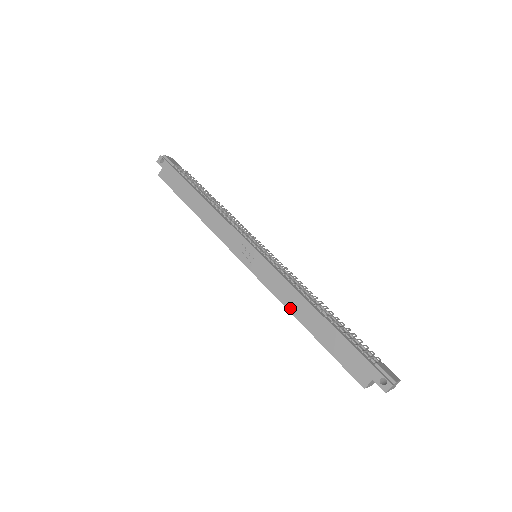
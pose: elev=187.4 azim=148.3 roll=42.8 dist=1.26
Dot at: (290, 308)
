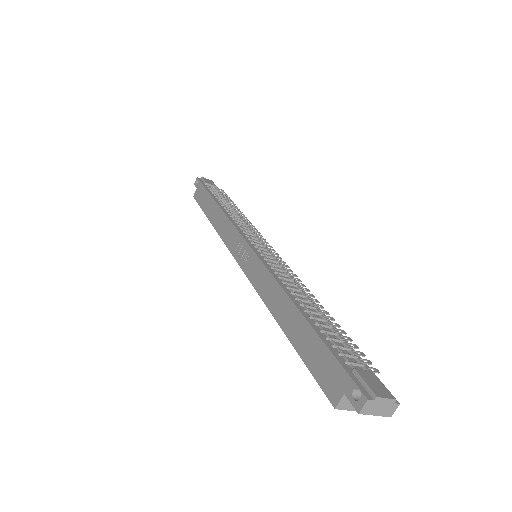
Dot at: (270, 306)
